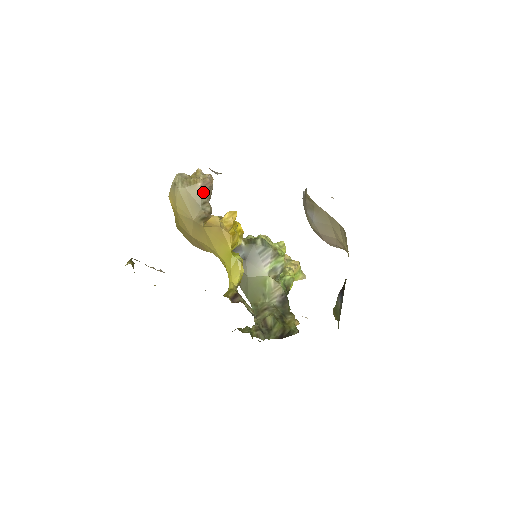
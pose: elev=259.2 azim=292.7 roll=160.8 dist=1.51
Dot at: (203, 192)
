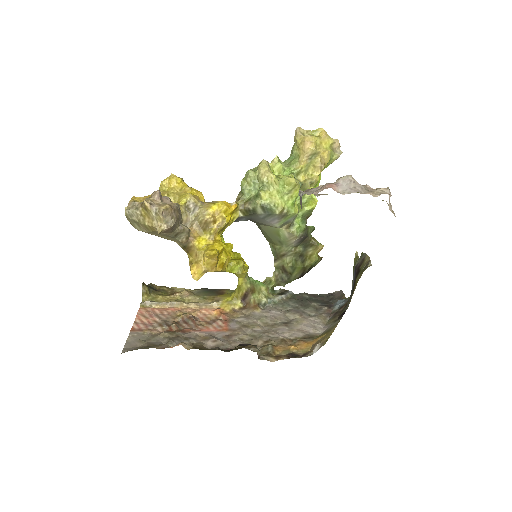
Dot at: (168, 232)
